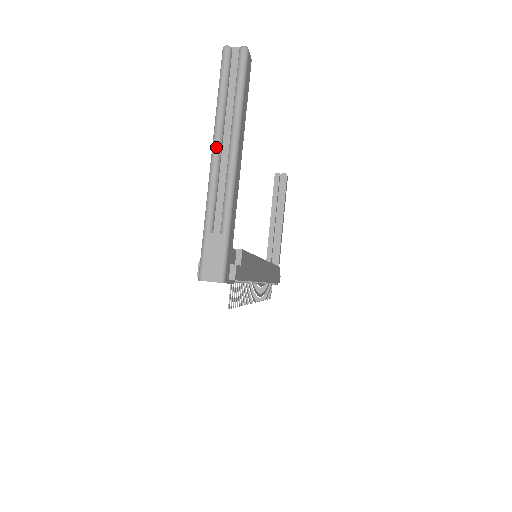
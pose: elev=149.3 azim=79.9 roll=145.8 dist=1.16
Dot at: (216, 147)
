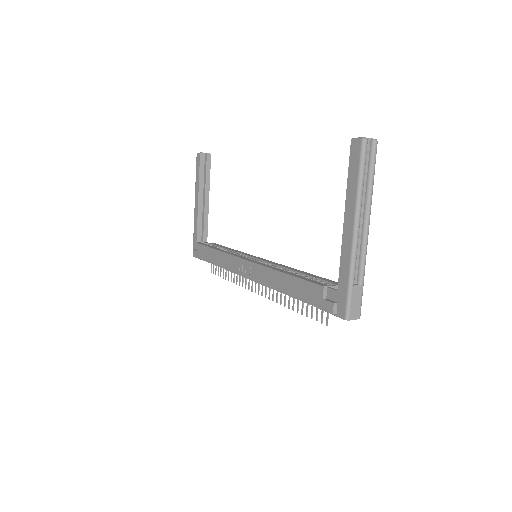
Dot at: (359, 221)
